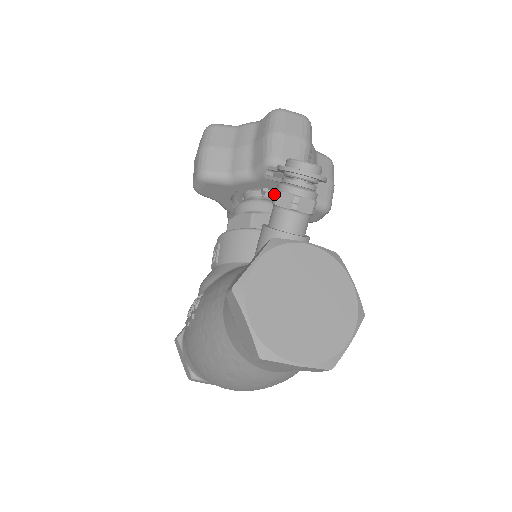
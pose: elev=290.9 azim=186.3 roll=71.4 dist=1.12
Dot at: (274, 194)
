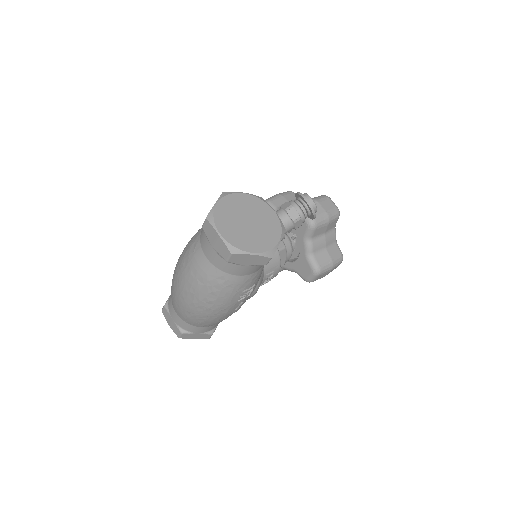
Dot at: (293, 236)
